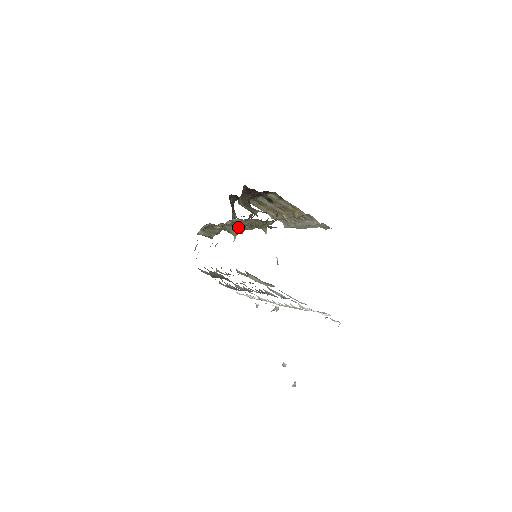
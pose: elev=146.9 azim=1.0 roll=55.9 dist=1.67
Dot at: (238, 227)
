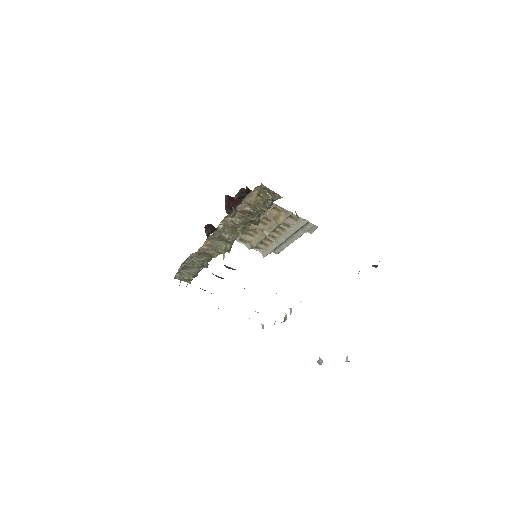
Dot at: (230, 232)
